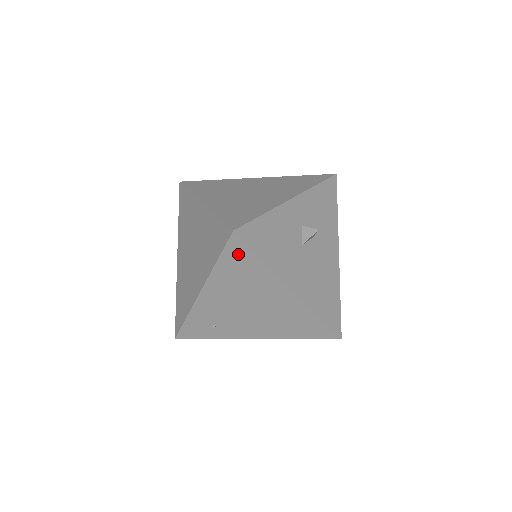
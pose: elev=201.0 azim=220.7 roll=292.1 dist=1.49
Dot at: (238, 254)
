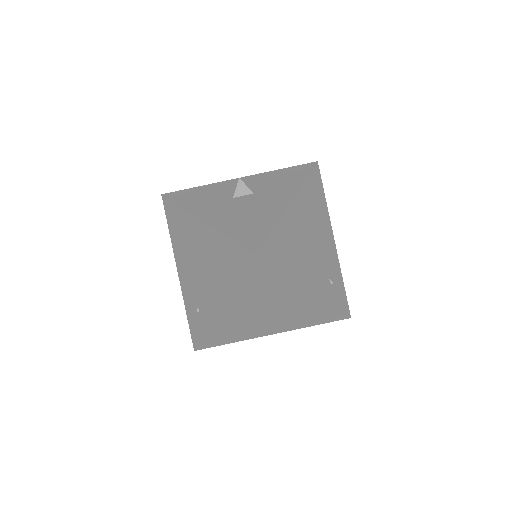
Dot at: (171, 213)
